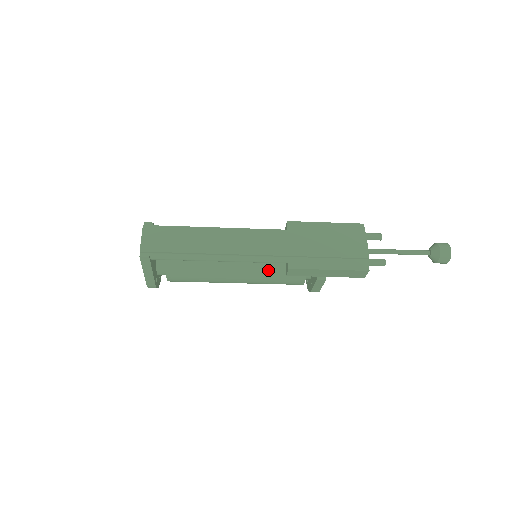
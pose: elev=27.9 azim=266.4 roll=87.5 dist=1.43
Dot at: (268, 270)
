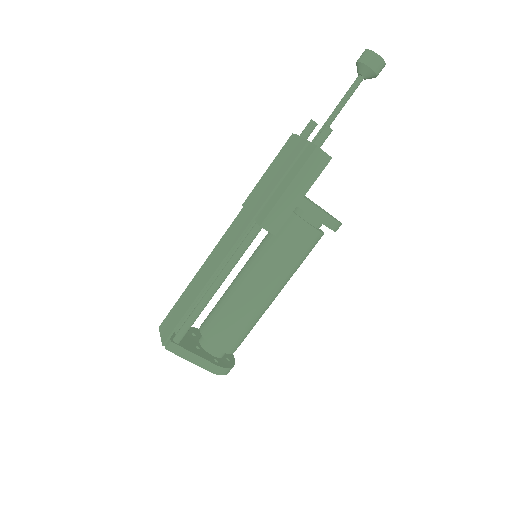
Dot at: (272, 253)
